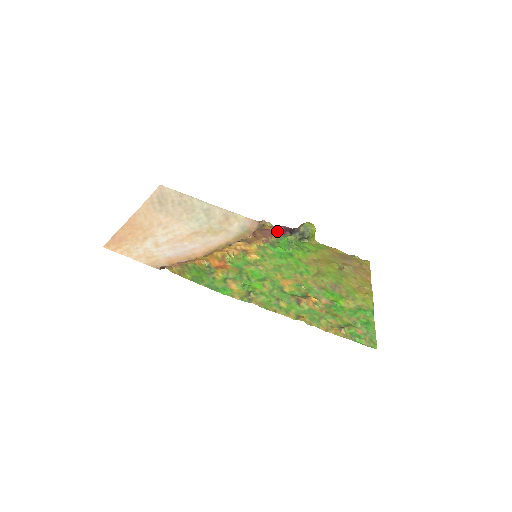
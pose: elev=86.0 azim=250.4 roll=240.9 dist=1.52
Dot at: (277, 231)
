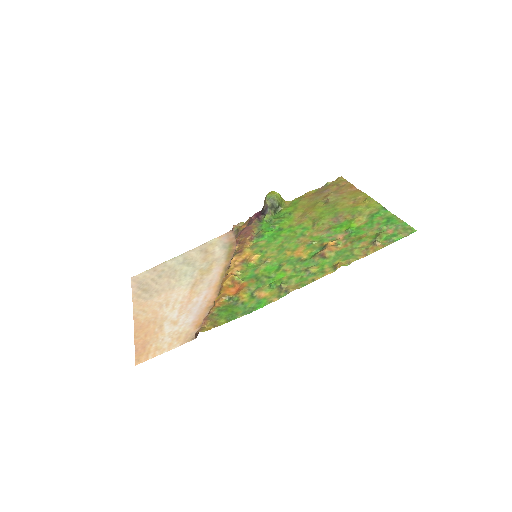
Dot at: (252, 223)
